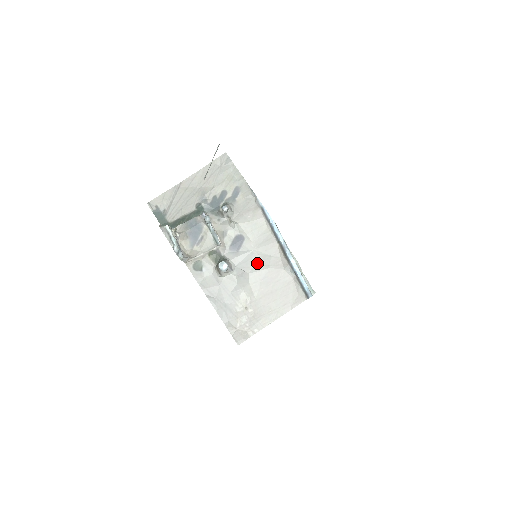
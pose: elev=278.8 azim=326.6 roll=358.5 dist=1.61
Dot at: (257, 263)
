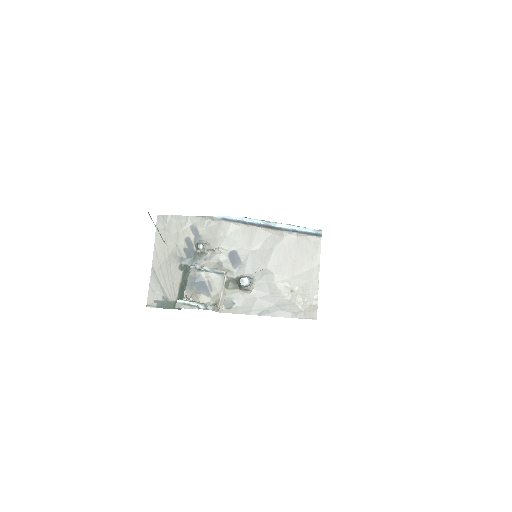
Dot at: (263, 255)
